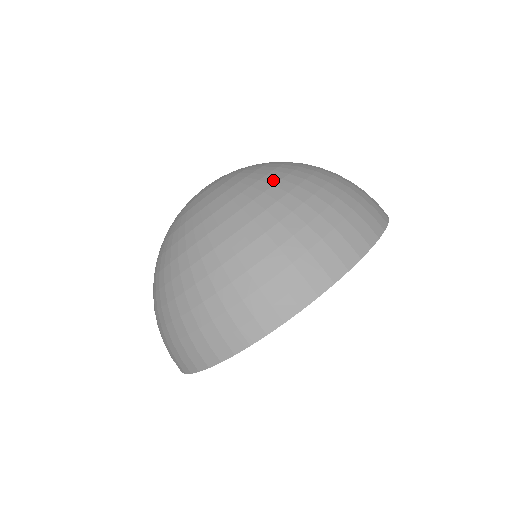
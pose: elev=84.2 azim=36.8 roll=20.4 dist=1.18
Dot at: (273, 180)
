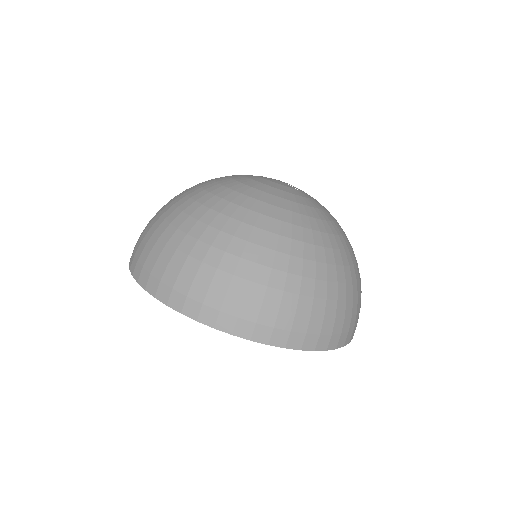
Dot at: (348, 245)
